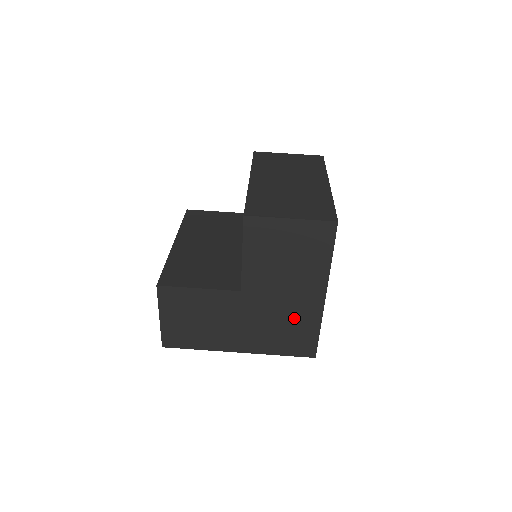
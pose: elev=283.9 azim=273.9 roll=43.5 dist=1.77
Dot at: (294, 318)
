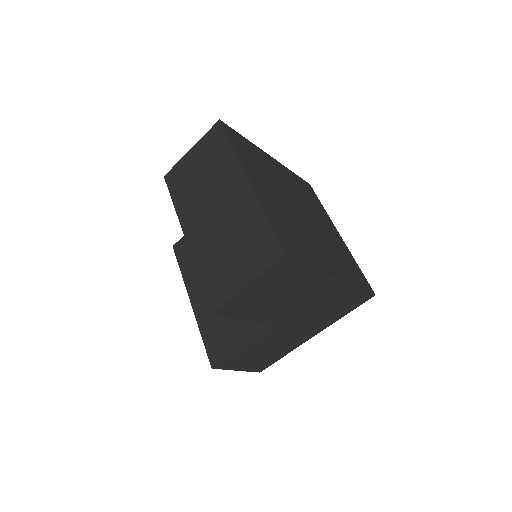
Dot at: (329, 301)
